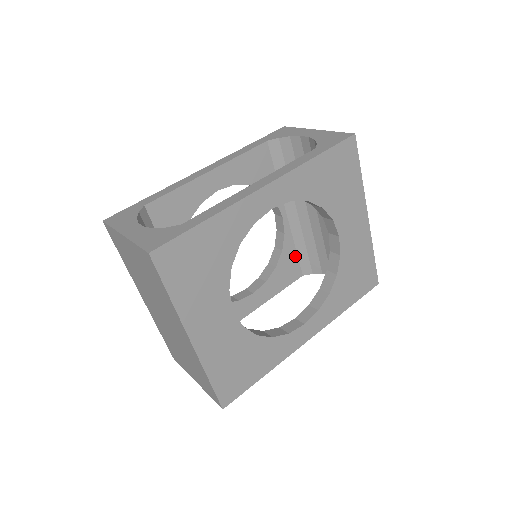
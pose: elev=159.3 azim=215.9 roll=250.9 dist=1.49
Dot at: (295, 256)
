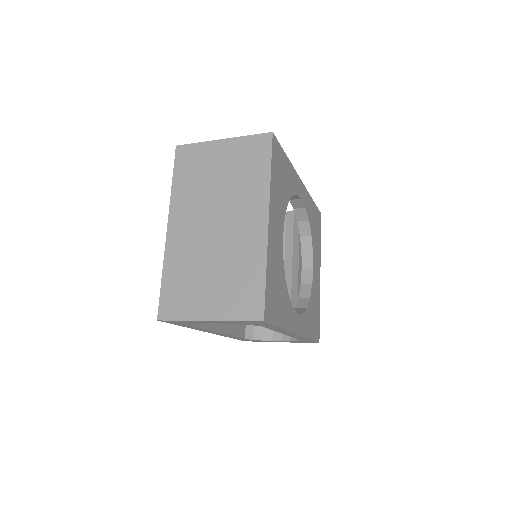
Dot at: occluded
